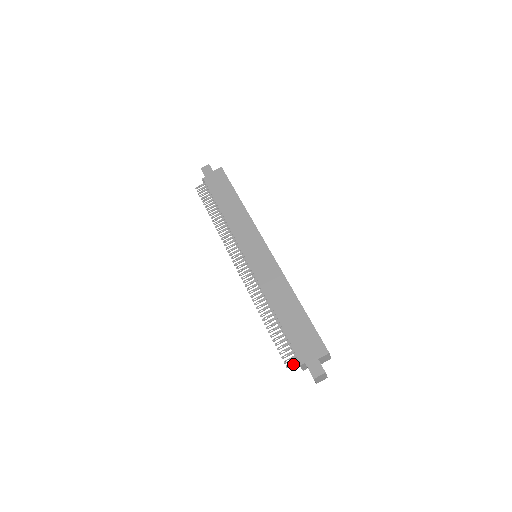
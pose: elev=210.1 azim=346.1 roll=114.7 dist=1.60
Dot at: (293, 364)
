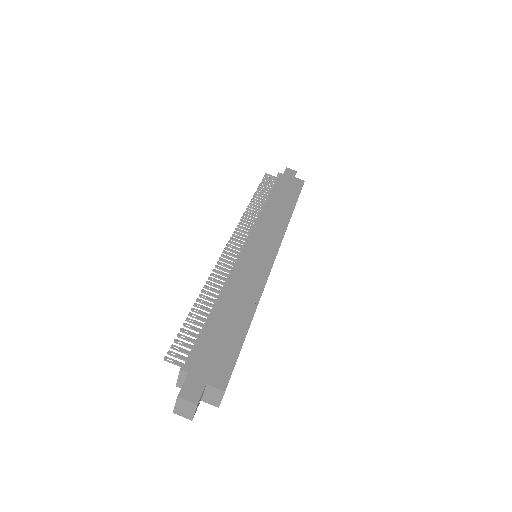
Dot at: (175, 362)
